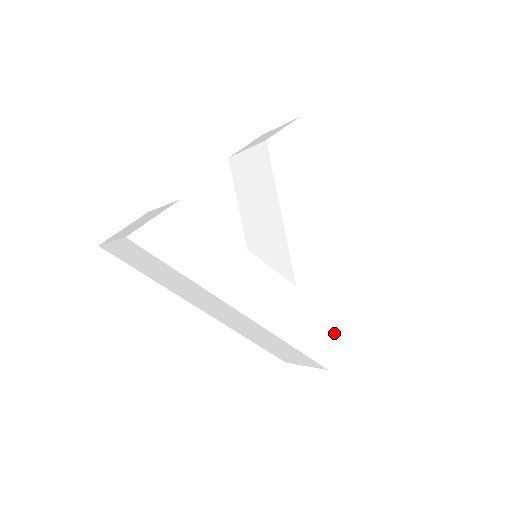
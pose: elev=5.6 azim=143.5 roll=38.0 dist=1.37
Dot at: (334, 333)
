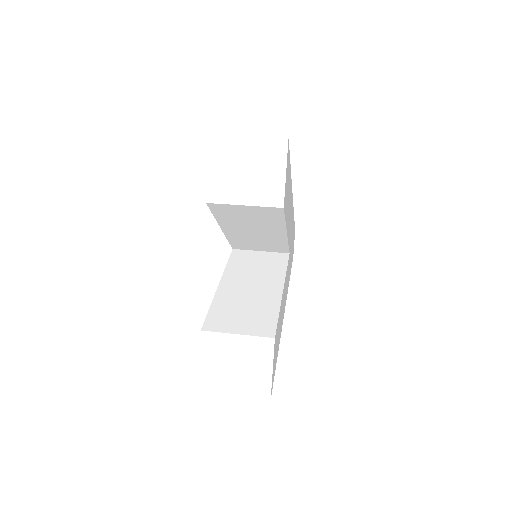
Dot at: occluded
